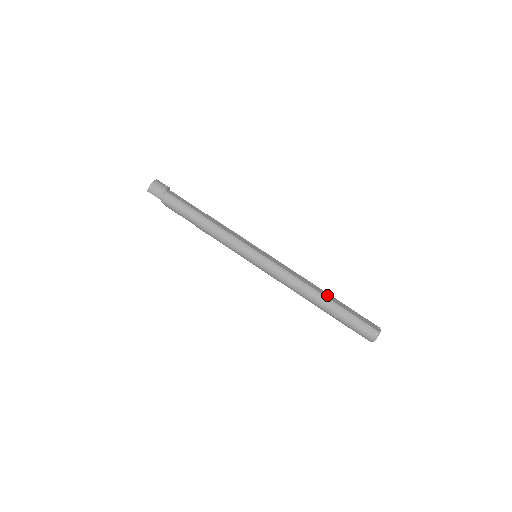
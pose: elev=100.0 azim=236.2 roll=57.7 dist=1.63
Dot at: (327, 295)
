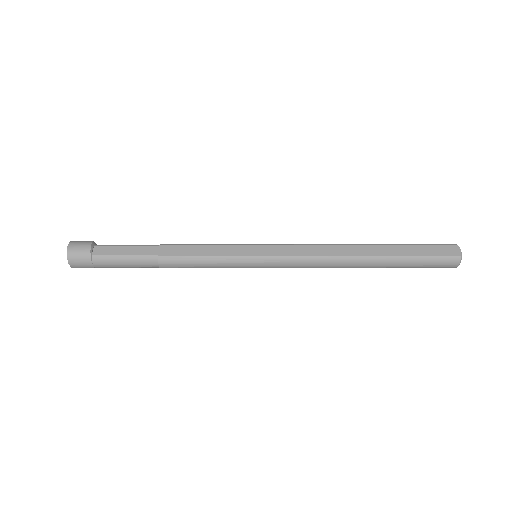
Dot at: (372, 250)
